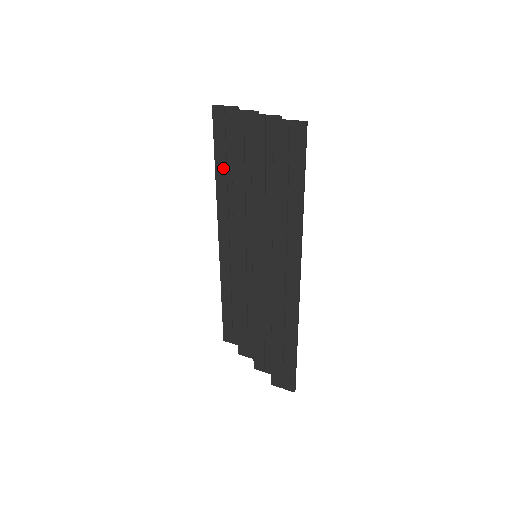
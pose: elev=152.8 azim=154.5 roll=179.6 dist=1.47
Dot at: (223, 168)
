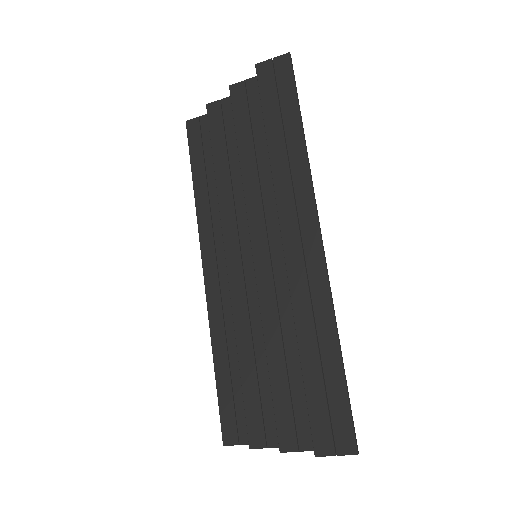
Dot at: (202, 180)
